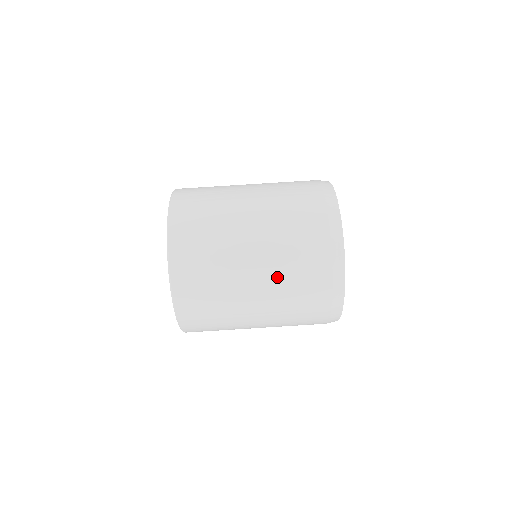
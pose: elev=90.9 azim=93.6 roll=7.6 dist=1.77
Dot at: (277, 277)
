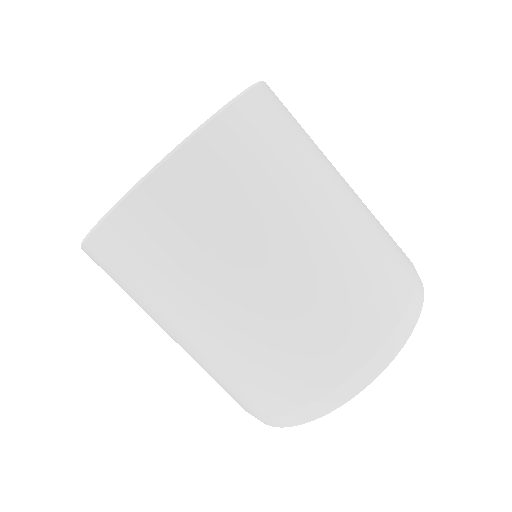
Dot at: occluded
